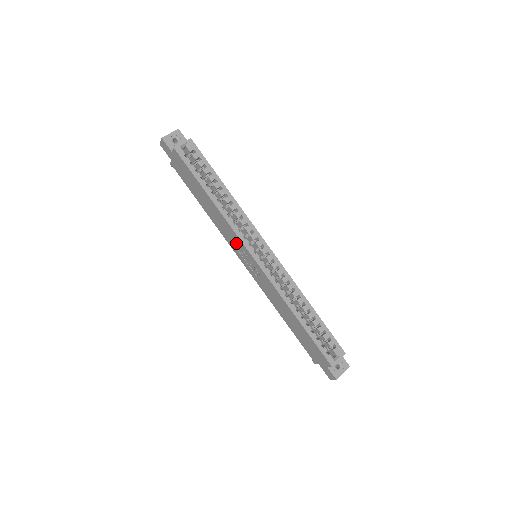
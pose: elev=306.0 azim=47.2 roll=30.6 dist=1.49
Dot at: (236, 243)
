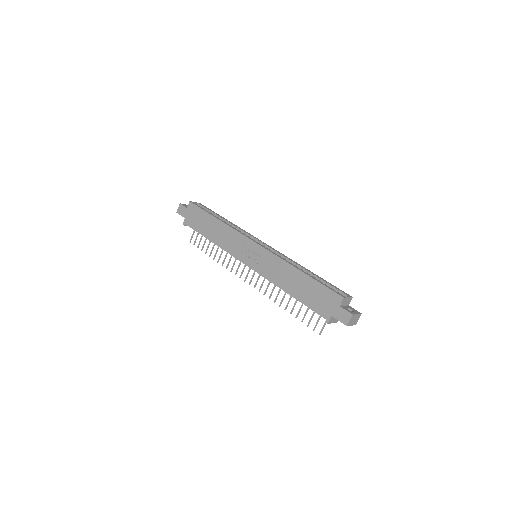
Dot at: (239, 244)
